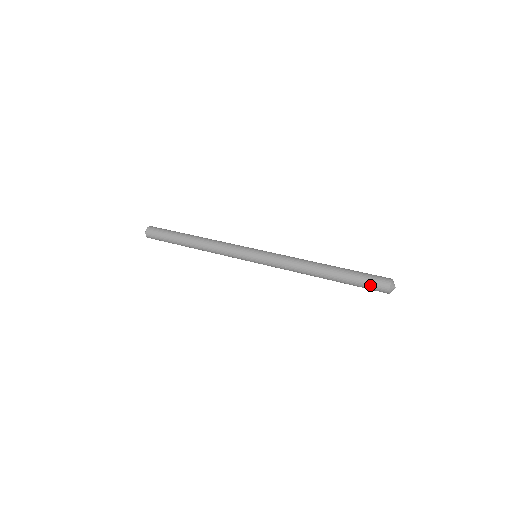
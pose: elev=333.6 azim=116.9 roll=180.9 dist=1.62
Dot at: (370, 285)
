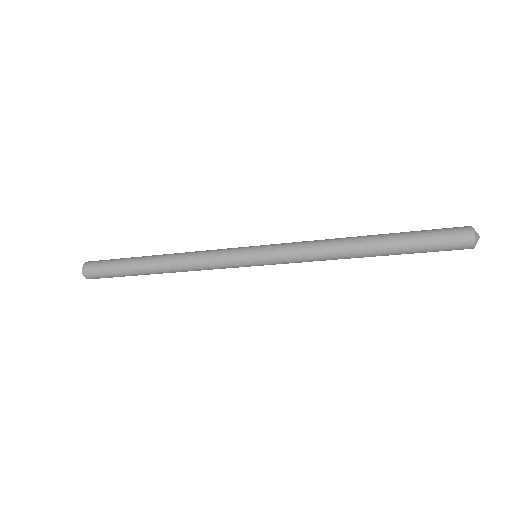
Dot at: (441, 230)
